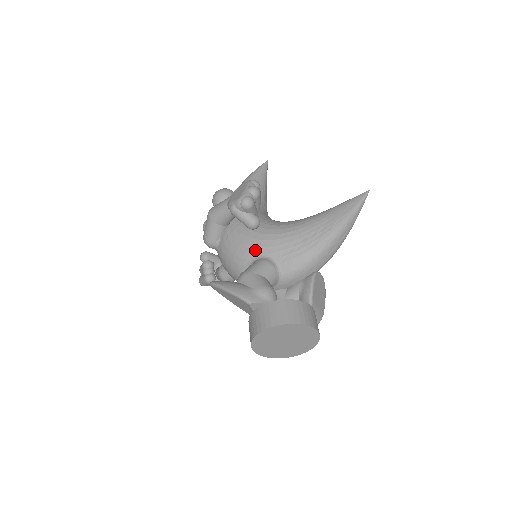
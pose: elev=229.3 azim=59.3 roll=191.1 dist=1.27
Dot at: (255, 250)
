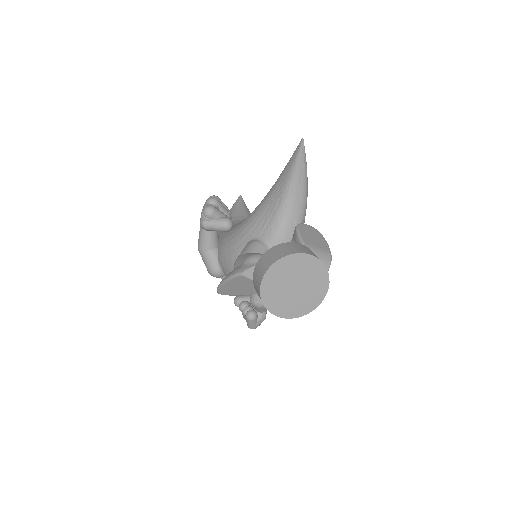
Dot at: (240, 244)
